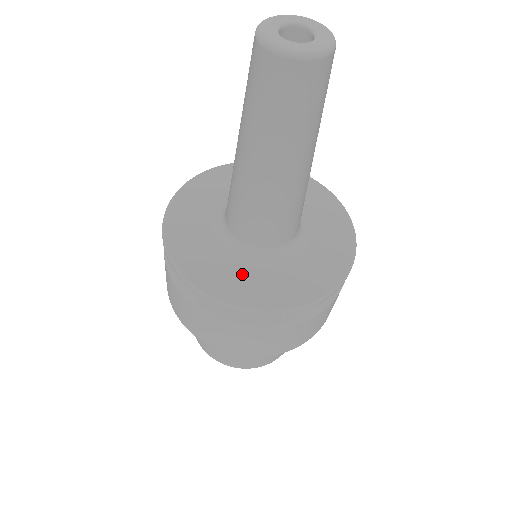
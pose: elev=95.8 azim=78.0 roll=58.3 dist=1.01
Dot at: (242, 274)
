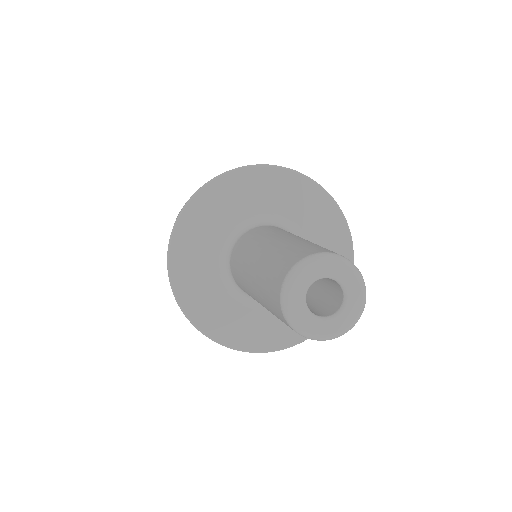
Dot at: (231, 311)
